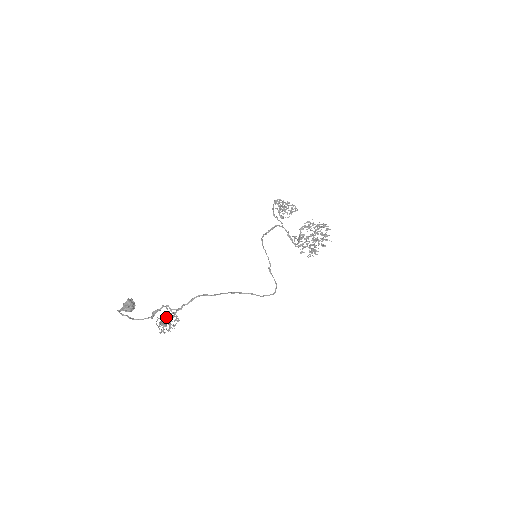
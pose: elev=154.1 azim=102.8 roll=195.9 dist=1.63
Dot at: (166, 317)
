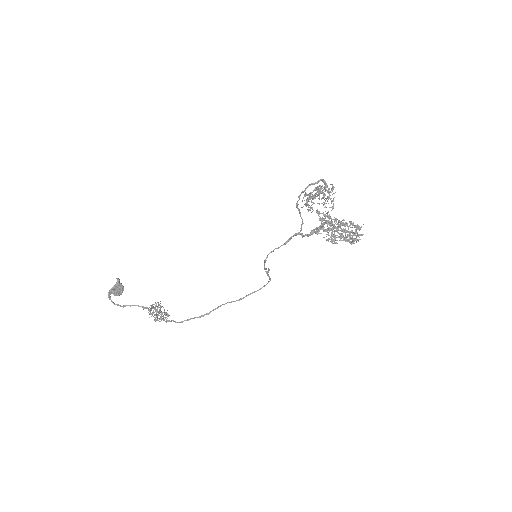
Dot at: occluded
